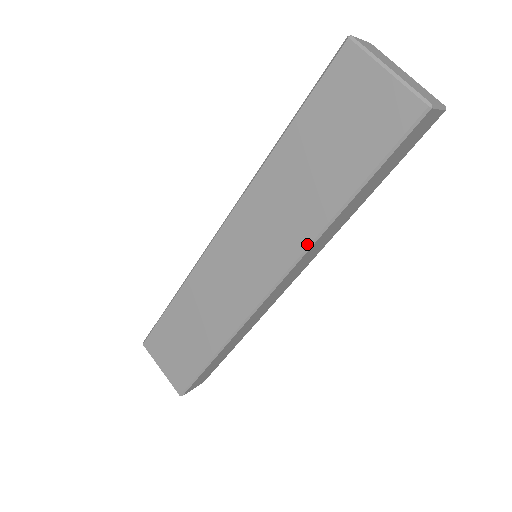
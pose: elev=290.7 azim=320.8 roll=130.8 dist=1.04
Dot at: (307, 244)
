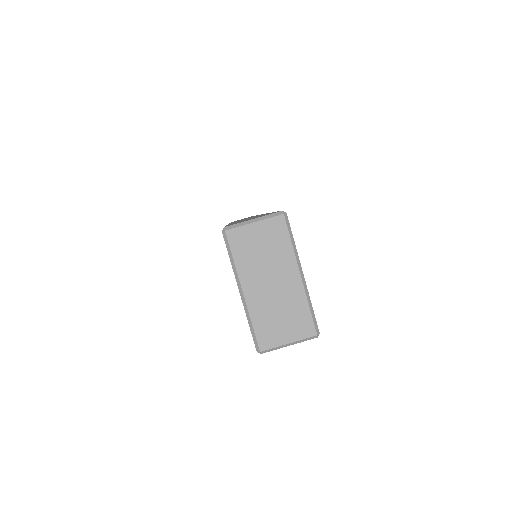
Dot at: occluded
